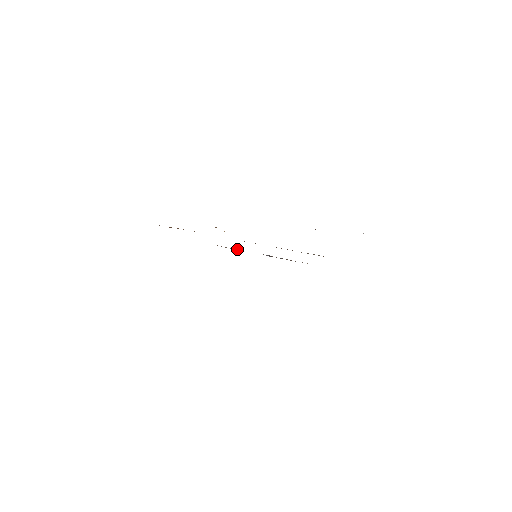
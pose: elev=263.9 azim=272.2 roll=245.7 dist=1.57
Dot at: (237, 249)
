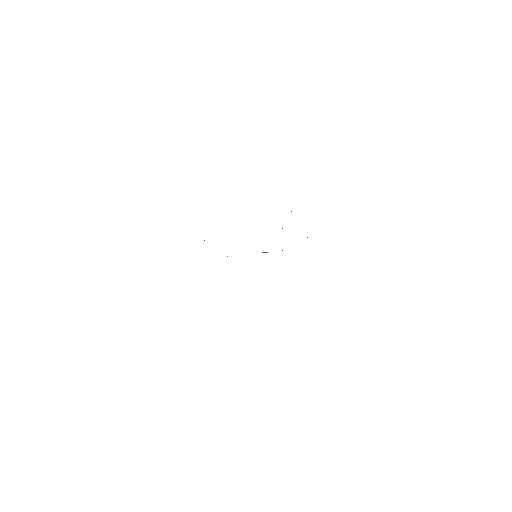
Dot at: occluded
